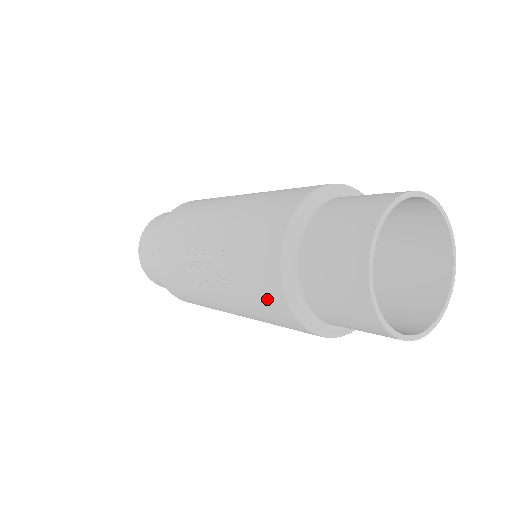
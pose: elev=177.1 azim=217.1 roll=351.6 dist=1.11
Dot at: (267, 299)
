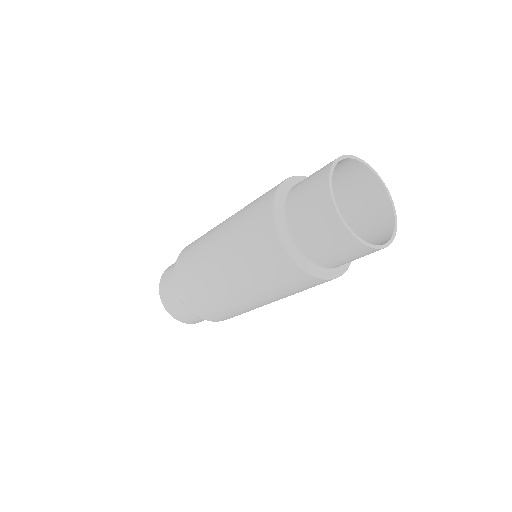
Dot at: (264, 197)
